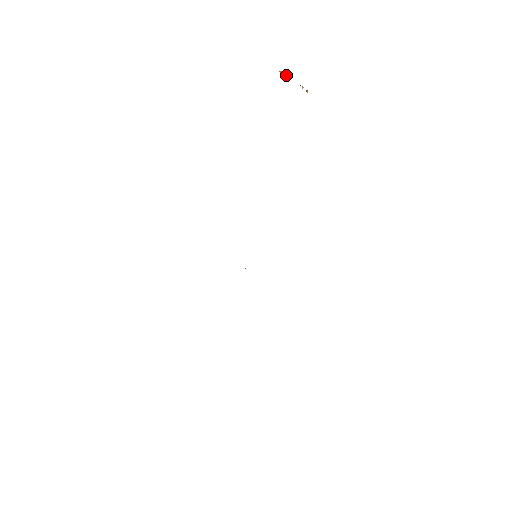
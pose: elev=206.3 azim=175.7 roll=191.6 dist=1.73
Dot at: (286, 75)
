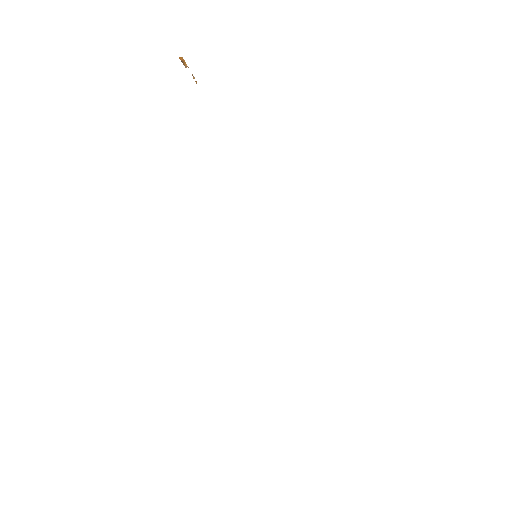
Dot at: (184, 62)
